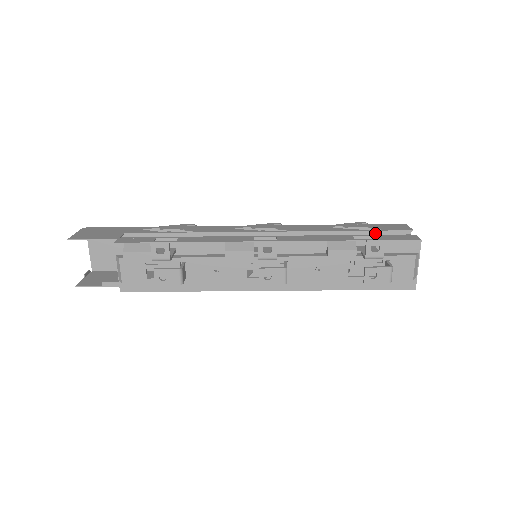
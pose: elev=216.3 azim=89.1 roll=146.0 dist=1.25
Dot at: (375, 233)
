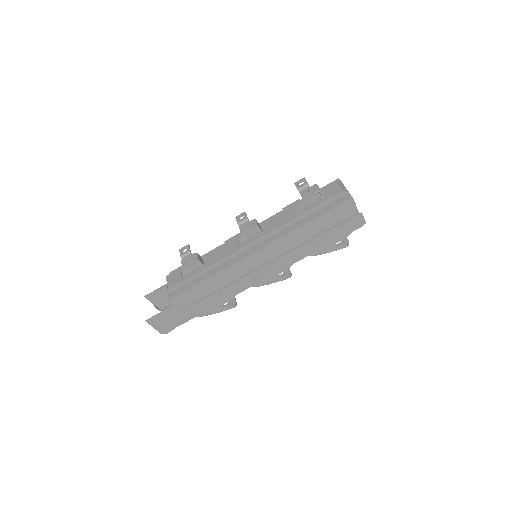
Dot at: occluded
